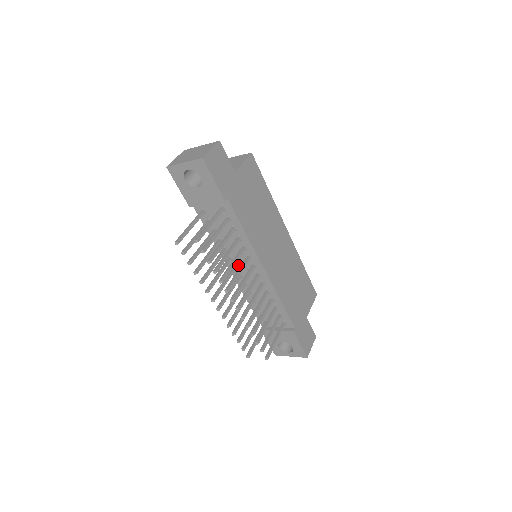
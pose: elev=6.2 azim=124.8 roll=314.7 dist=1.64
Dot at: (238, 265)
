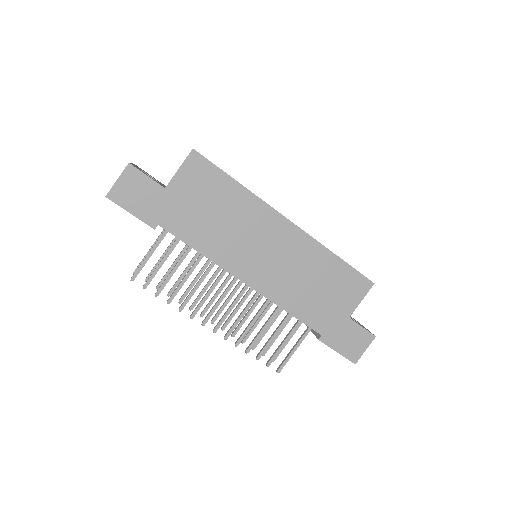
Dot at: occluded
